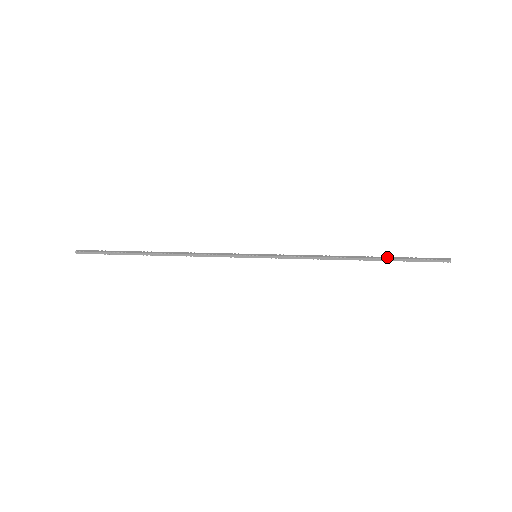
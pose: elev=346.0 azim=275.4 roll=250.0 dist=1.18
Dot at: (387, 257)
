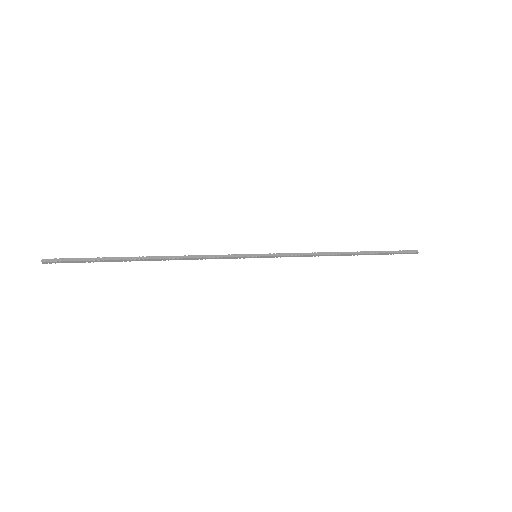
Dot at: (370, 252)
